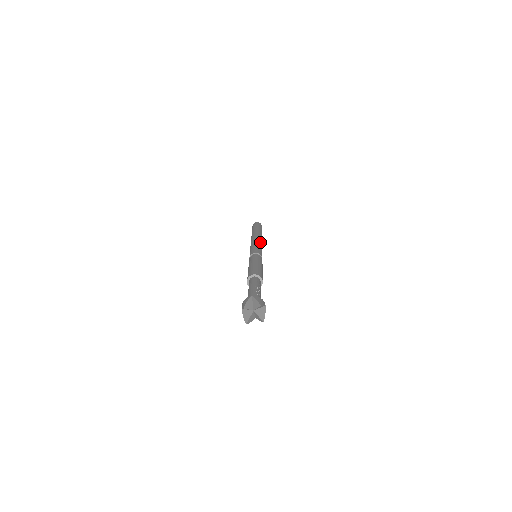
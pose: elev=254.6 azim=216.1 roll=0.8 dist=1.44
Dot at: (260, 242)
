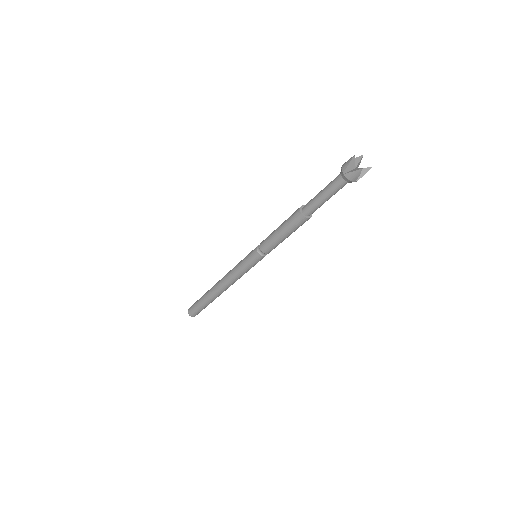
Dot at: occluded
